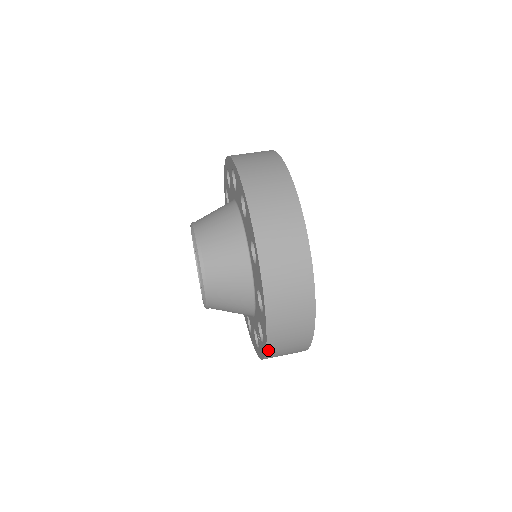
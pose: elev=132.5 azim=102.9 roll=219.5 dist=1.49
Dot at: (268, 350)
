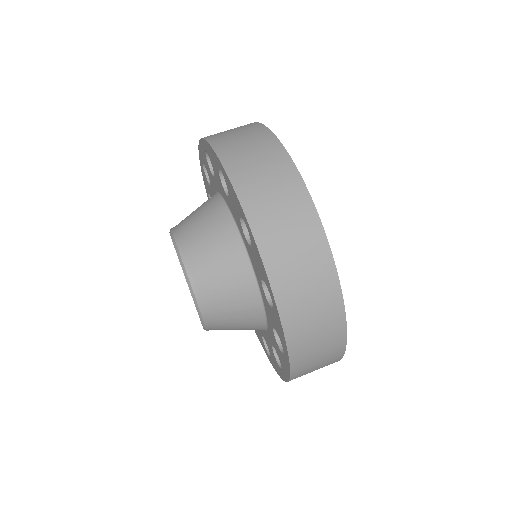
Dot at: occluded
